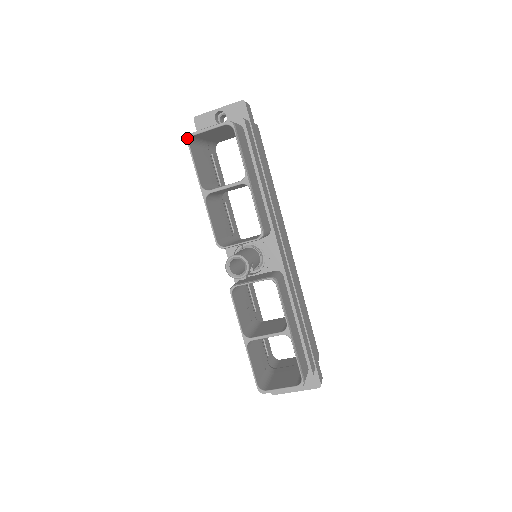
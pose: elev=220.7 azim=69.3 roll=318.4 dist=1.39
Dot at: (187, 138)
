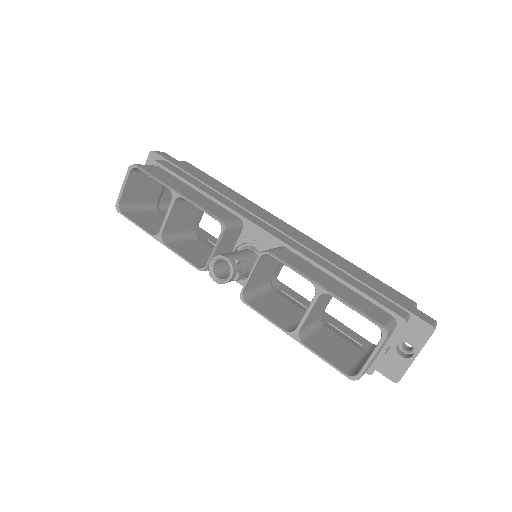
Dot at: occluded
